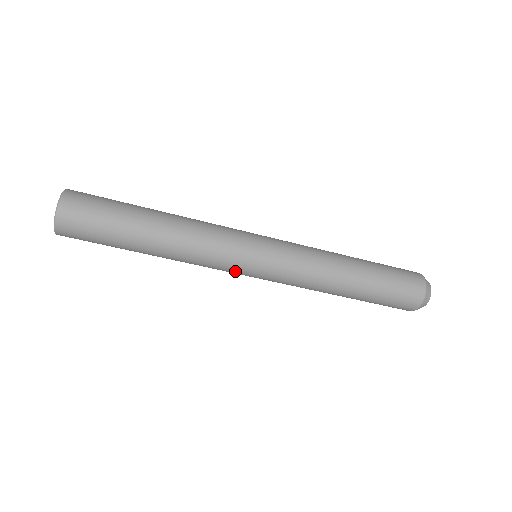
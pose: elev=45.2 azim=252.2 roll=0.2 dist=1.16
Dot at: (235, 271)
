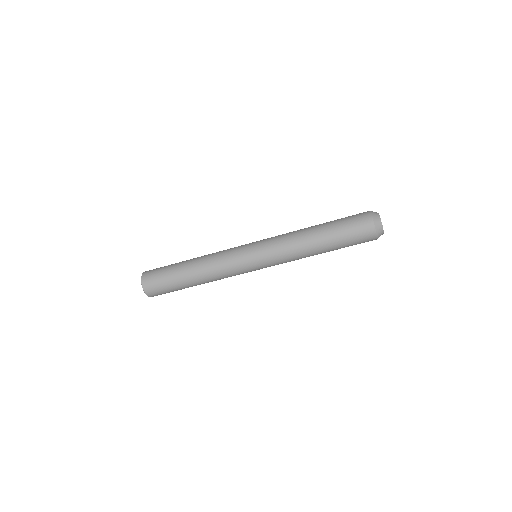
Dot at: (245, 270)
